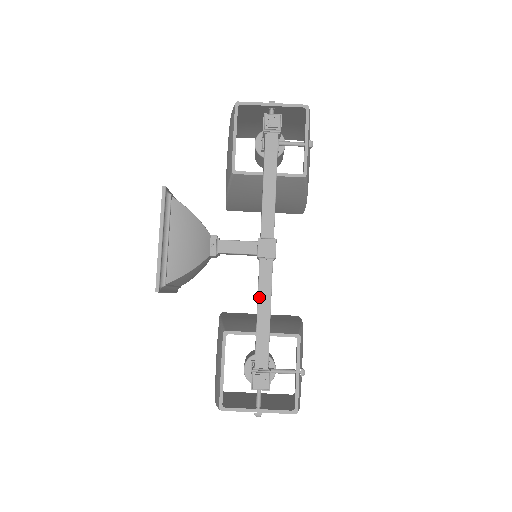
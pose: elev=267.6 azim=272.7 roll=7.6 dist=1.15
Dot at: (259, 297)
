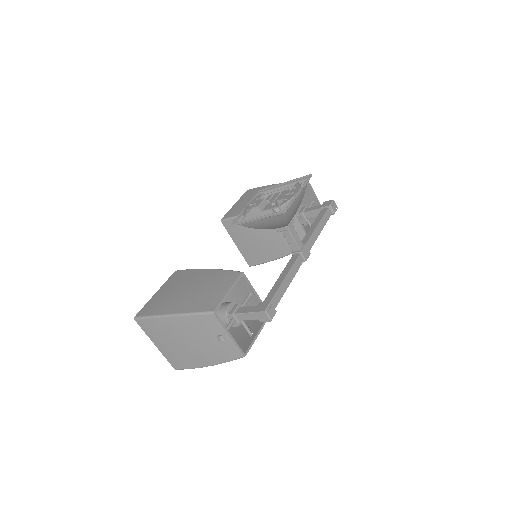
Dot at: (291, 270)
